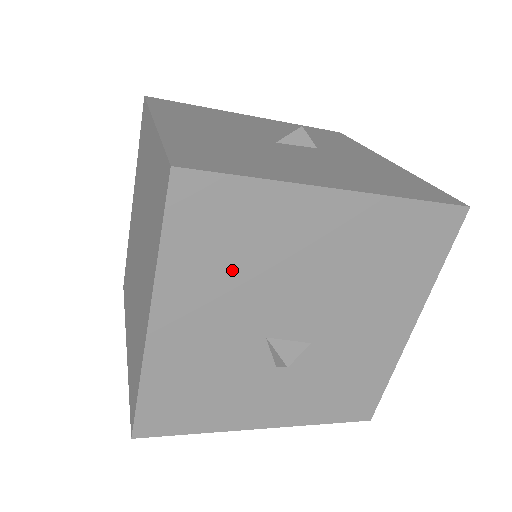
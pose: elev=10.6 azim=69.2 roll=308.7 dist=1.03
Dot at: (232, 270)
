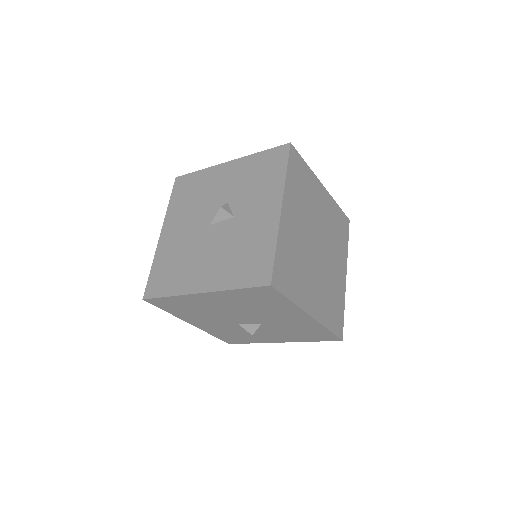
Dot at: (196, 313)
